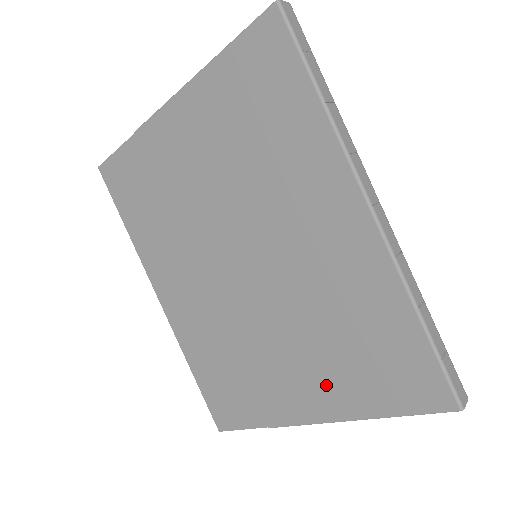
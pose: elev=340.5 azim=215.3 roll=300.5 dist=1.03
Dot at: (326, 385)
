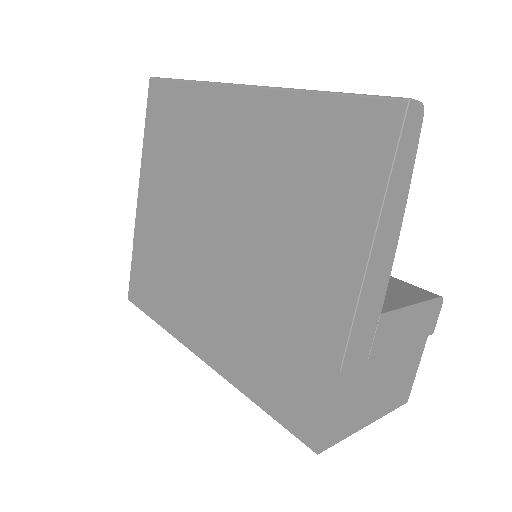
Dot at: (329, 242)
